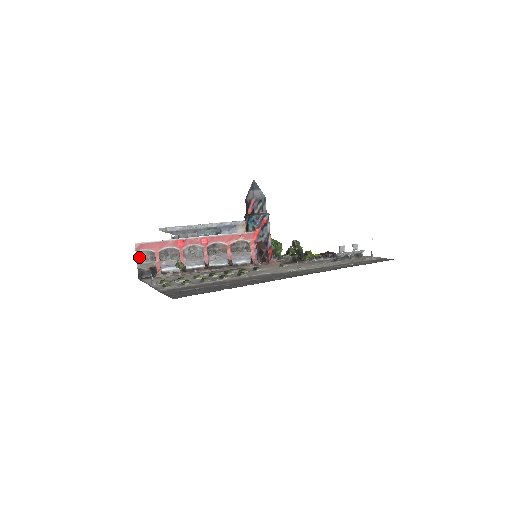
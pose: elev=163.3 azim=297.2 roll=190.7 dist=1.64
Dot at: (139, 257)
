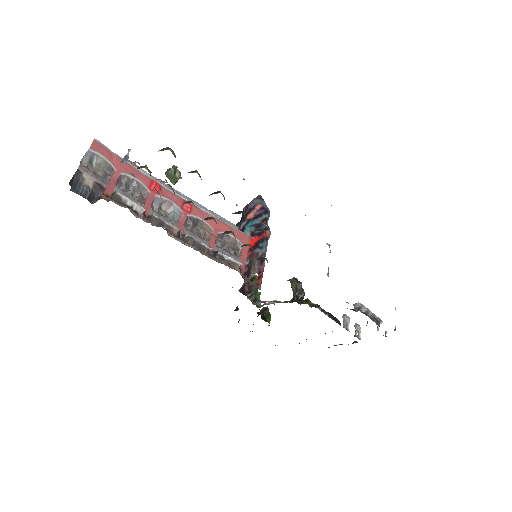
Dot at: (88, 159)
